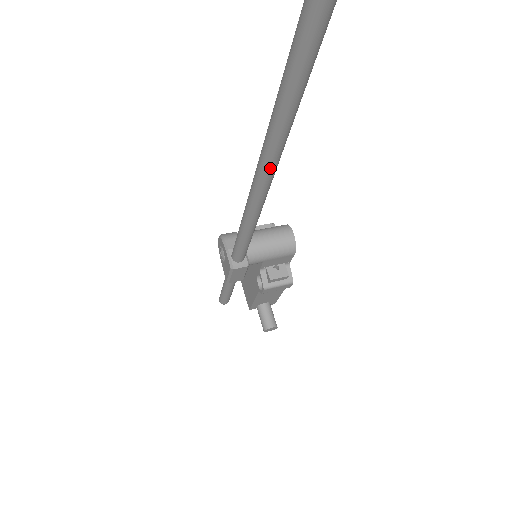
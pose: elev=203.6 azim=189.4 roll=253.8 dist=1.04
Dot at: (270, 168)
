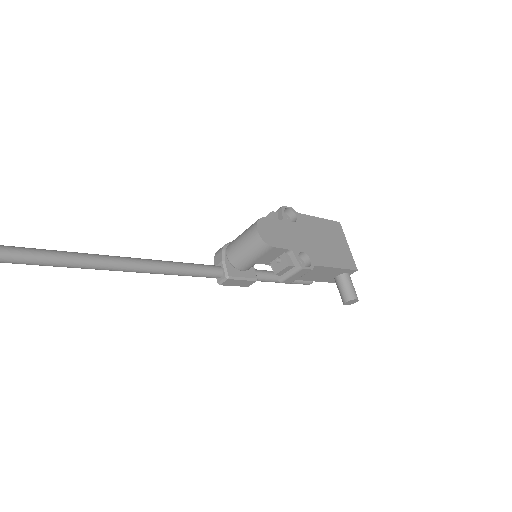
Dot at: (61, 266)
